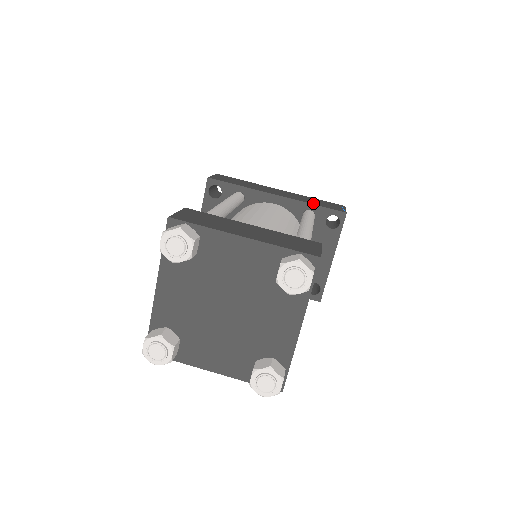
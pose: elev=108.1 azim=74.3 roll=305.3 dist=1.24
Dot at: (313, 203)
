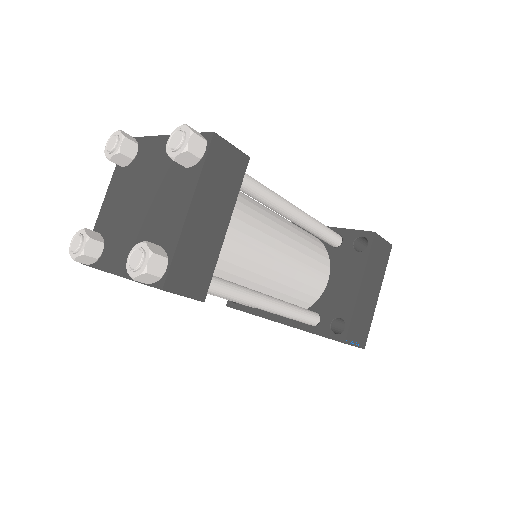
Dot at: (343, 229)
